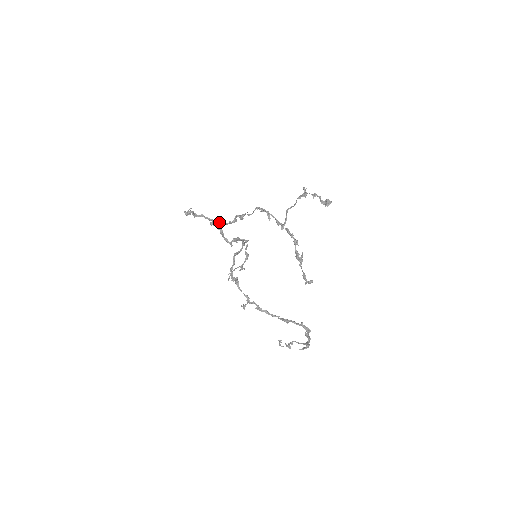
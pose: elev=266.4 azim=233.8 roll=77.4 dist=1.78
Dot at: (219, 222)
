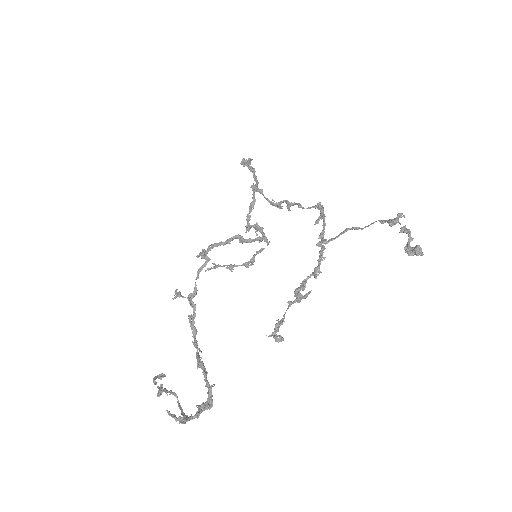
Dot at: occluded
